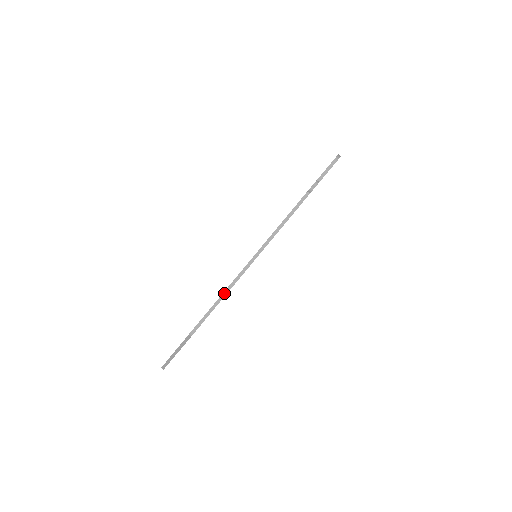
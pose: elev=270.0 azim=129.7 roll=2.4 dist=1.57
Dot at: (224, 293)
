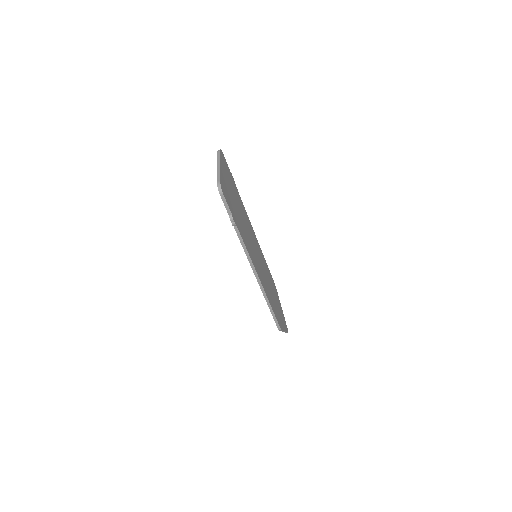
Dot at: (268, 305)
